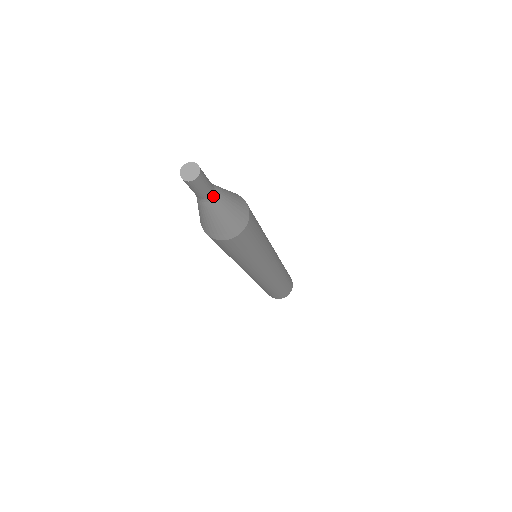
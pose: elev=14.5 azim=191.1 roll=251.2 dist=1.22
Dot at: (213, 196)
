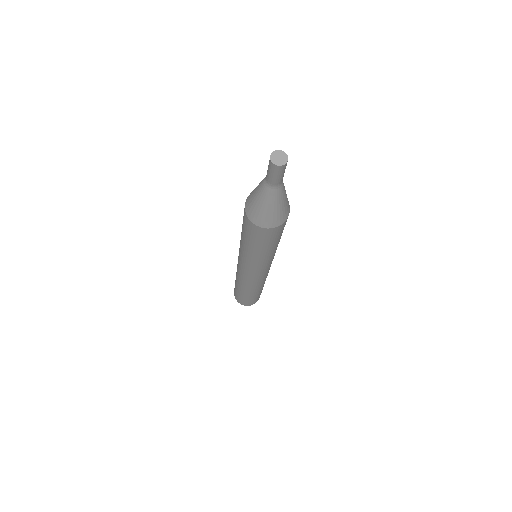
Dot at: (281, 184)
